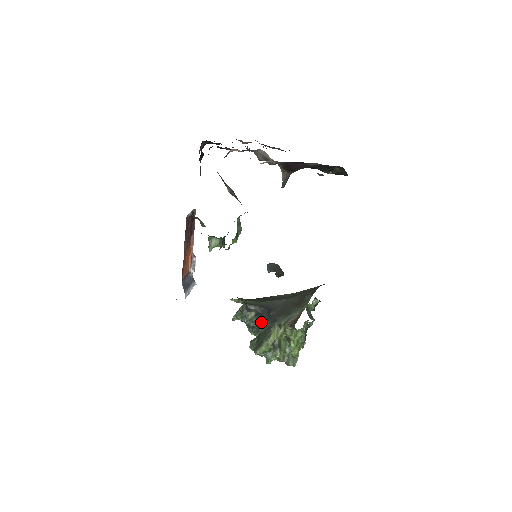
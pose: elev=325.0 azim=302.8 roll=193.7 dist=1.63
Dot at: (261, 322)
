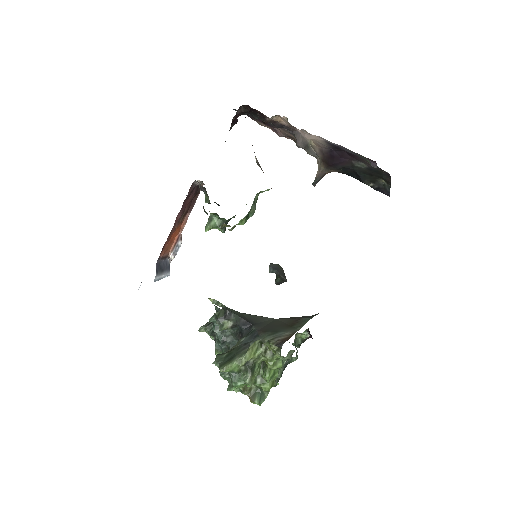
Dot at: (235, 338)
